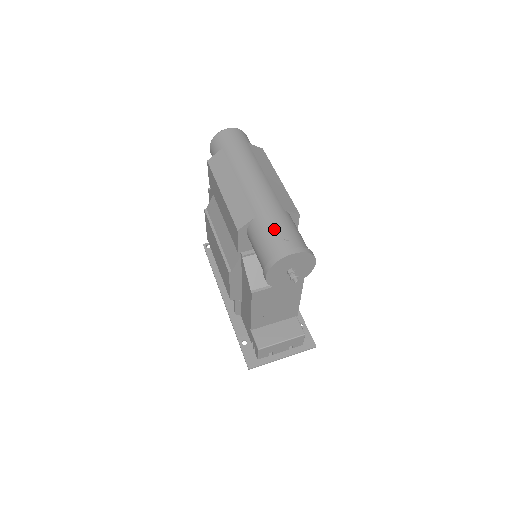
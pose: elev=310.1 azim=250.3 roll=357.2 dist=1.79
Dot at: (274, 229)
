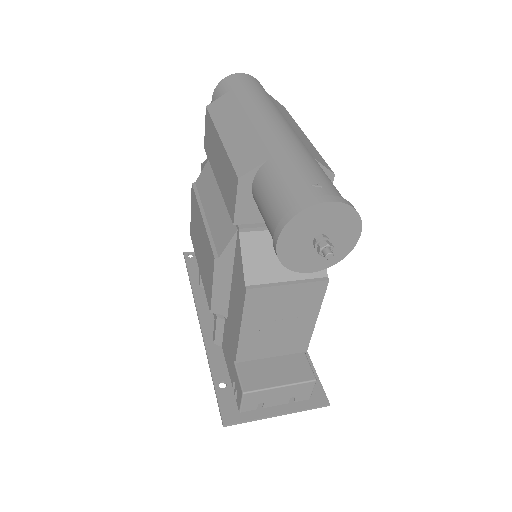
Dot at: (298, 171)
